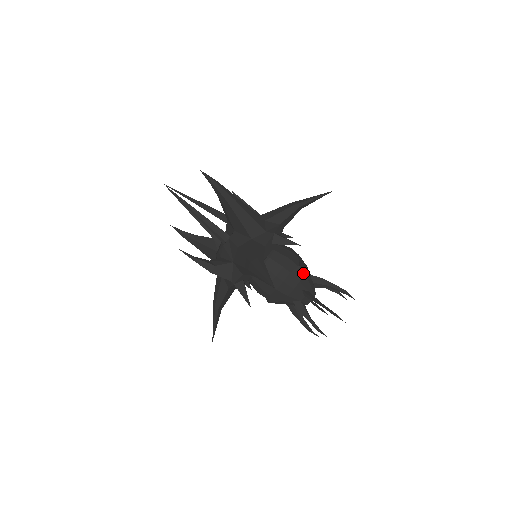
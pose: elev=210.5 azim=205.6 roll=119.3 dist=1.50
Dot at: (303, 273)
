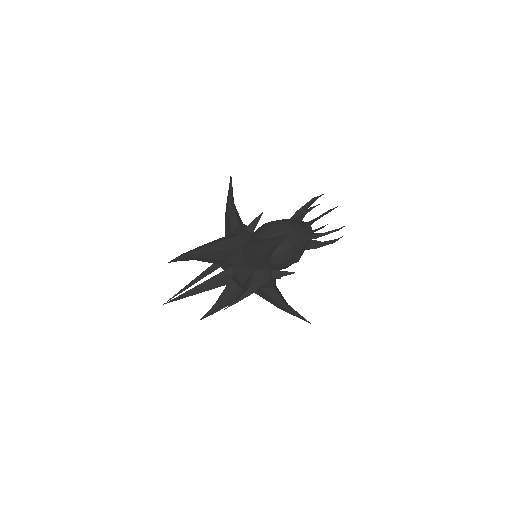
Dot at: (286, 222)
